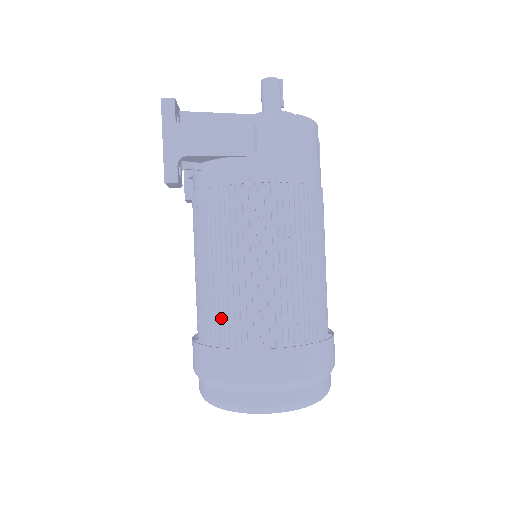
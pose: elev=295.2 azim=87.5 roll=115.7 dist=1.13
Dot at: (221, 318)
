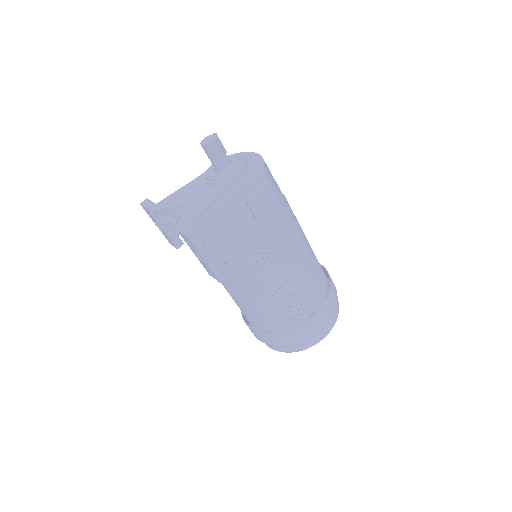
Dot at: (279, 316)
